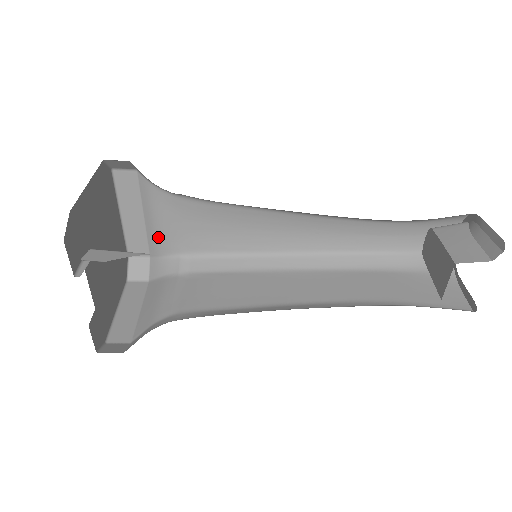
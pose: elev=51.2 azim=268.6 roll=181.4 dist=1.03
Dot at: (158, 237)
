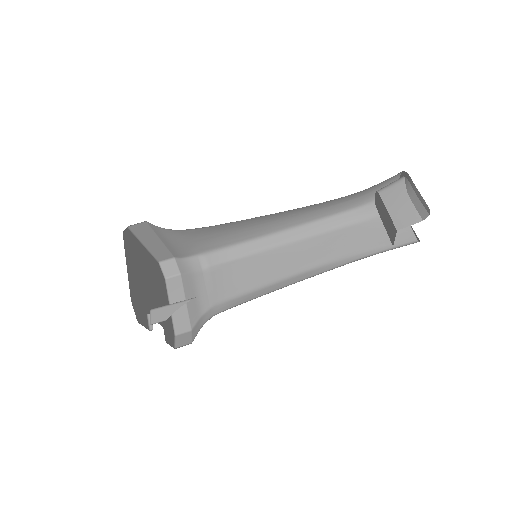
Dot at: (177, 249)
